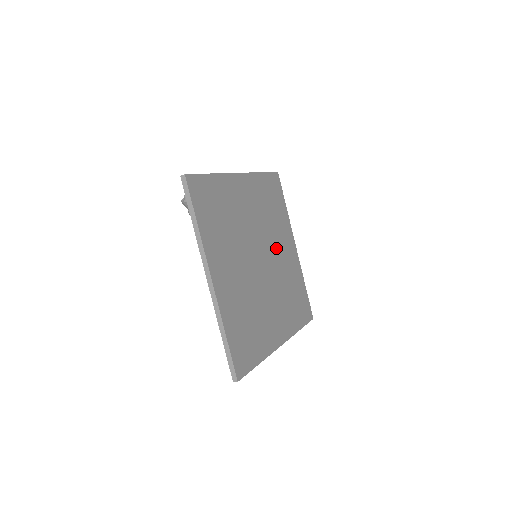
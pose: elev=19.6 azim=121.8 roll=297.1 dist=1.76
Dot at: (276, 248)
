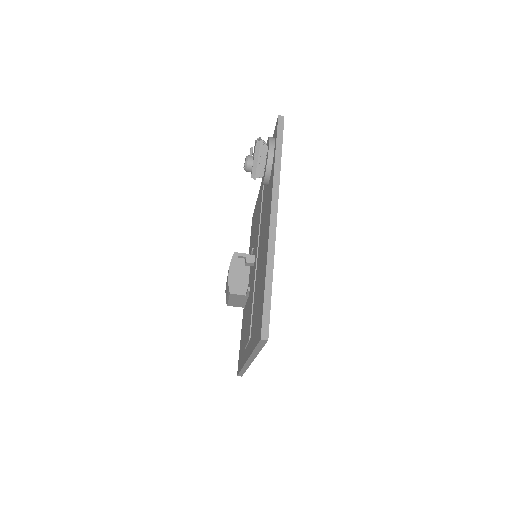
Dot at: occluded
